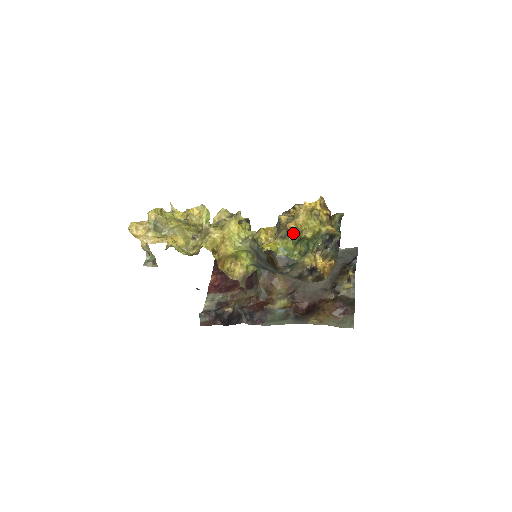
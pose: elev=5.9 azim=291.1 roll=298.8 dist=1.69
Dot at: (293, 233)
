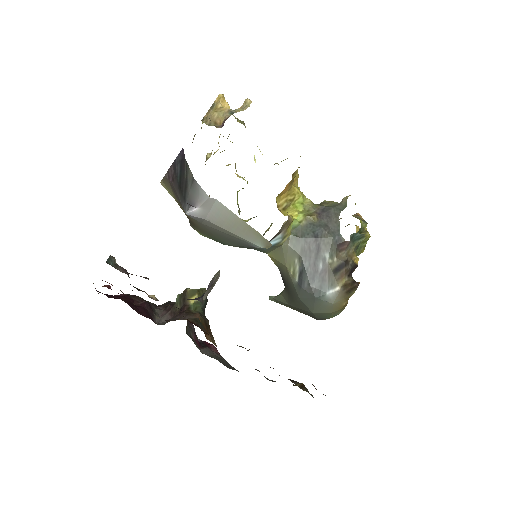
Dot at: (362, 220)
